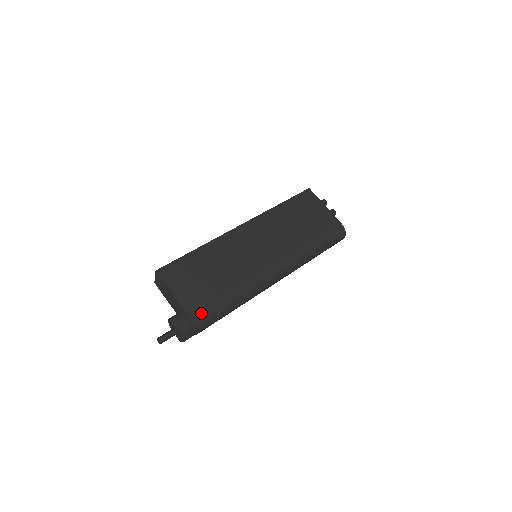
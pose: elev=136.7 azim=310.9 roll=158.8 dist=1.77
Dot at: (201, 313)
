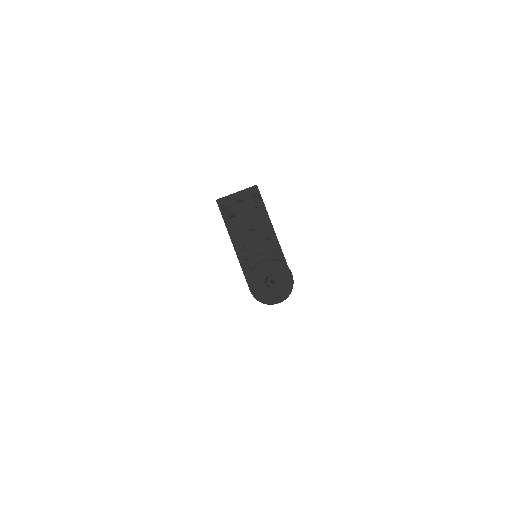
Dot at: occluded
